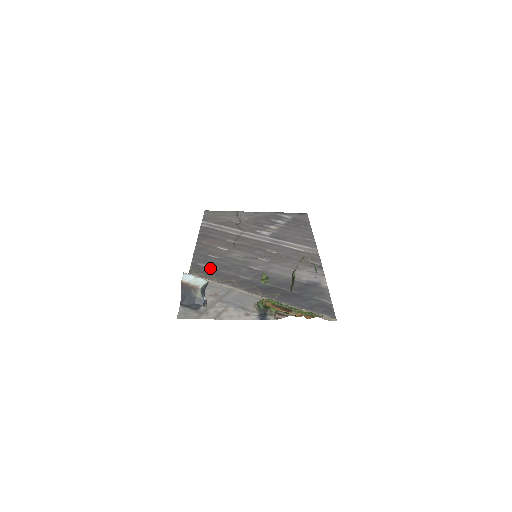
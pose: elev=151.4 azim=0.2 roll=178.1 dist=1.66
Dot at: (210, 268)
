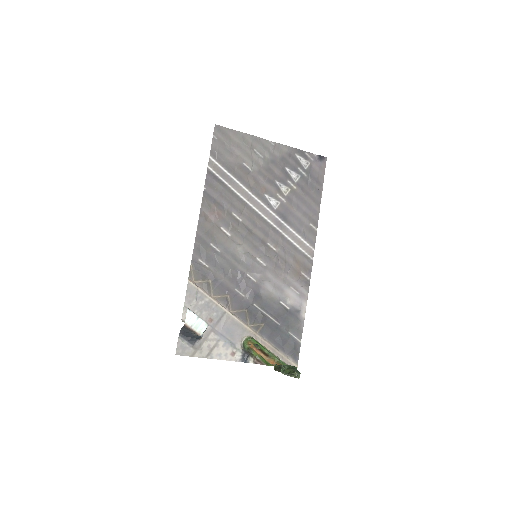
Dot at: (210, 271)
